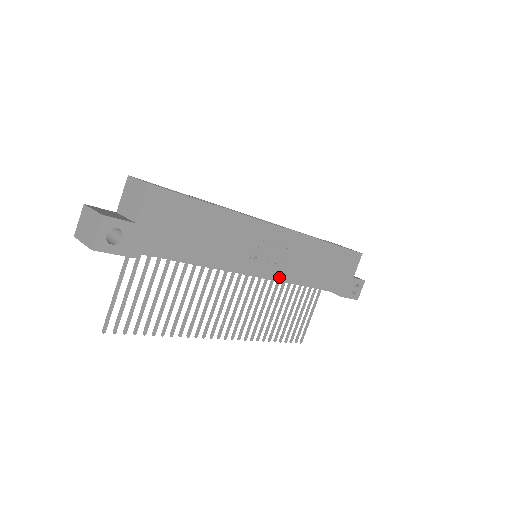
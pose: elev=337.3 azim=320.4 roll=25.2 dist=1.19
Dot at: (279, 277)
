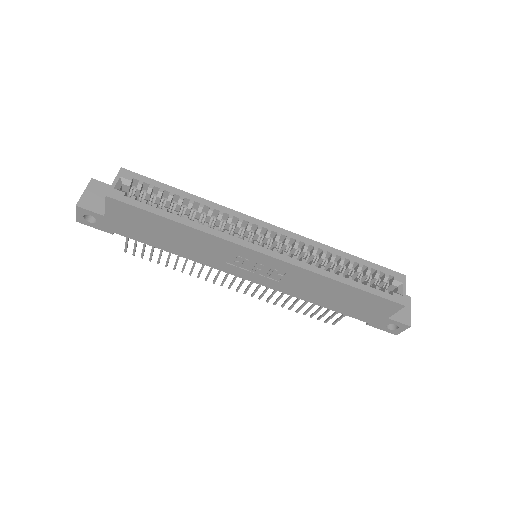
Dot at: (268, 285)
